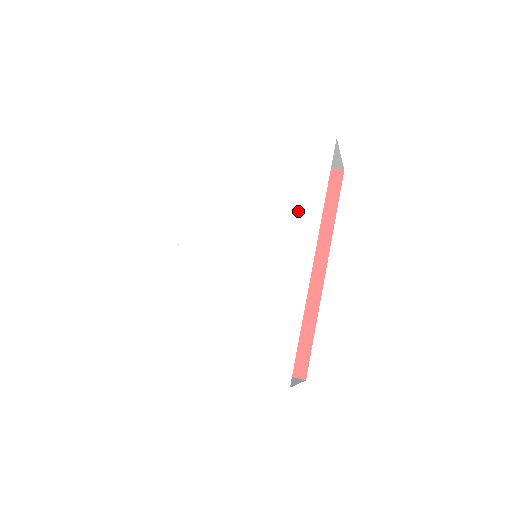
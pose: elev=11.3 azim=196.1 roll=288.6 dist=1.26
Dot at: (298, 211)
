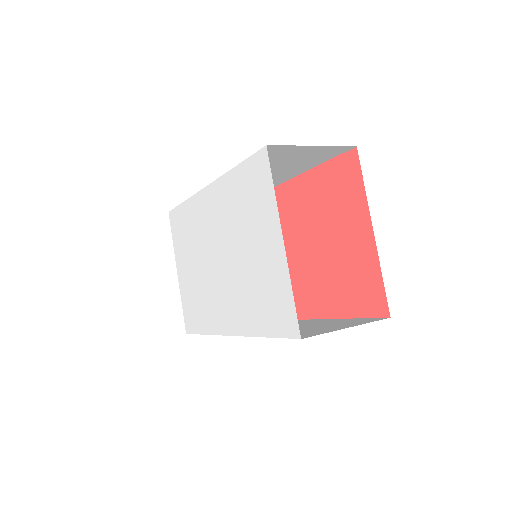
Dot at: (245, 309)
